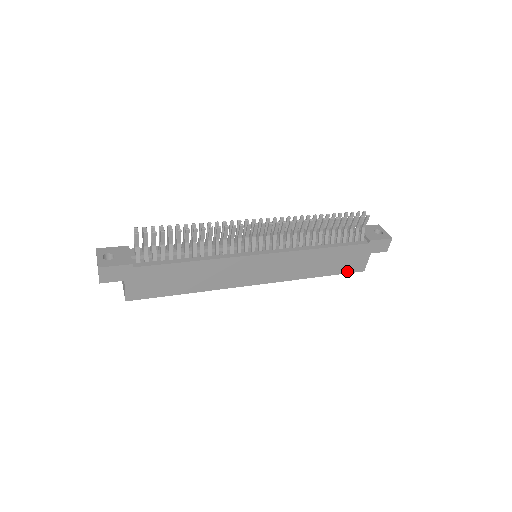
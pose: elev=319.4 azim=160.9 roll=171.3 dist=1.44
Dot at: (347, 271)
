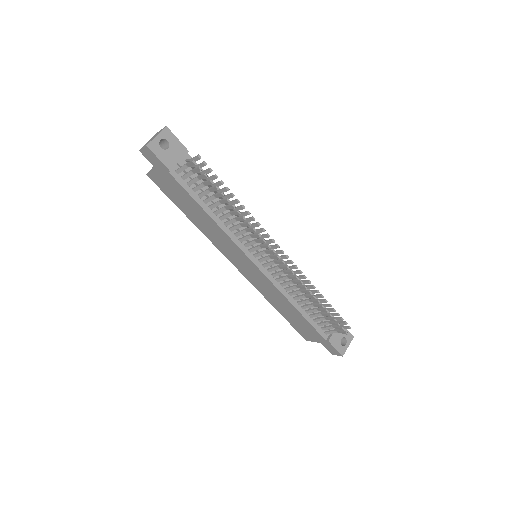
Dot at: (296, 328)
